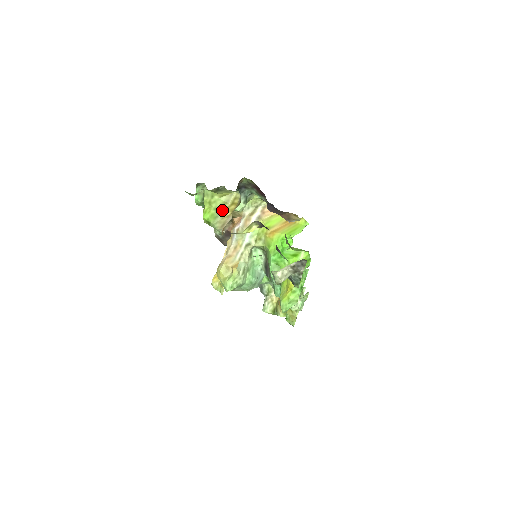
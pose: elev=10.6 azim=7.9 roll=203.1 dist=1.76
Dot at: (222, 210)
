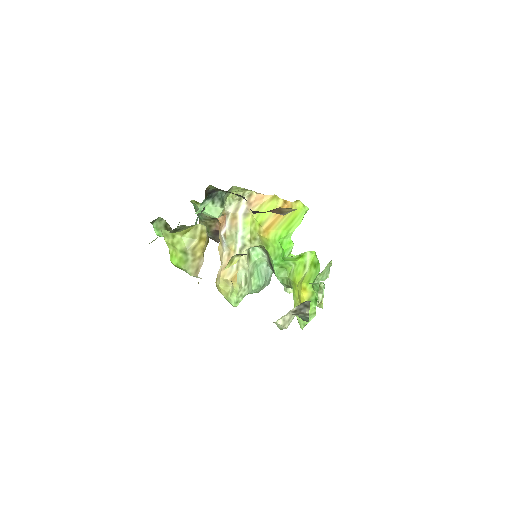
Dot at: (190, 251)
